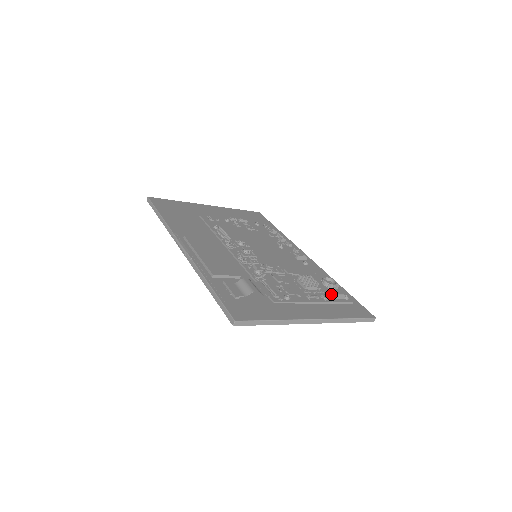
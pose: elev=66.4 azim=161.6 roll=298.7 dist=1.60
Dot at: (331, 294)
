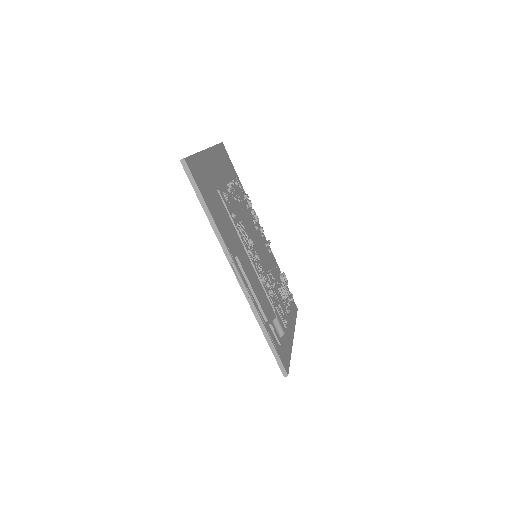
Dot at: occluded
